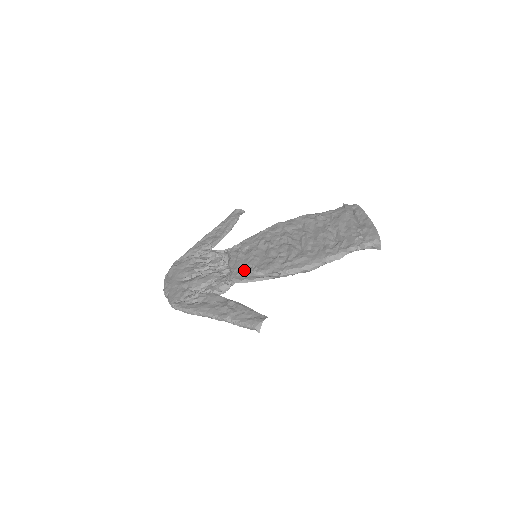
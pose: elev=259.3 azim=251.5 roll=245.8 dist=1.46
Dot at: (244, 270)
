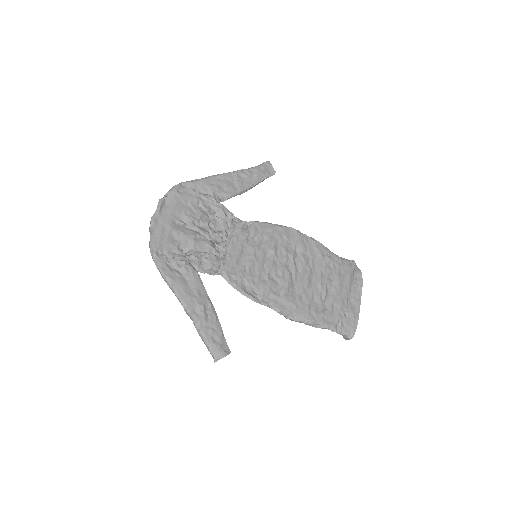
Dot at: (238, 268)
